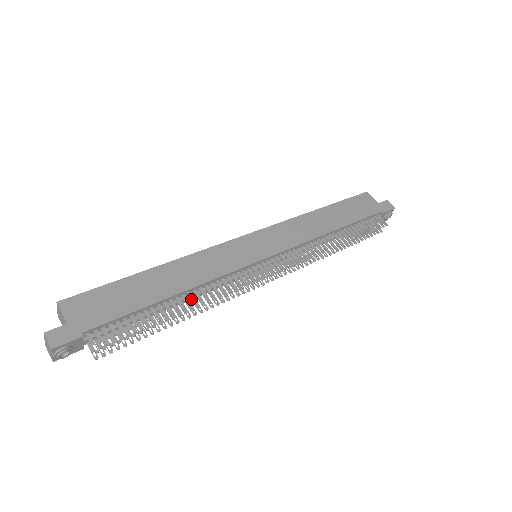
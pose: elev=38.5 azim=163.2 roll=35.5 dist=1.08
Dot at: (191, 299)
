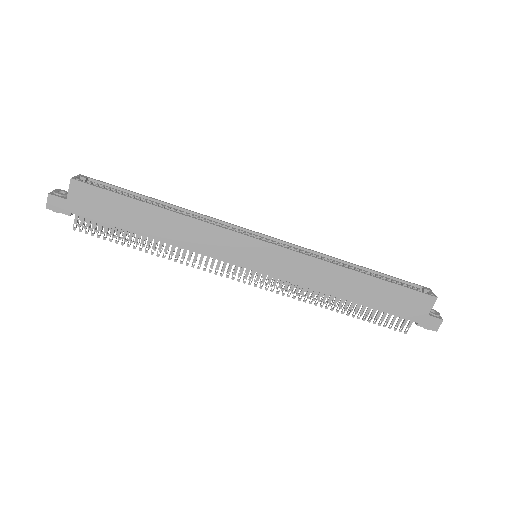
Dot at: (165, 248)
